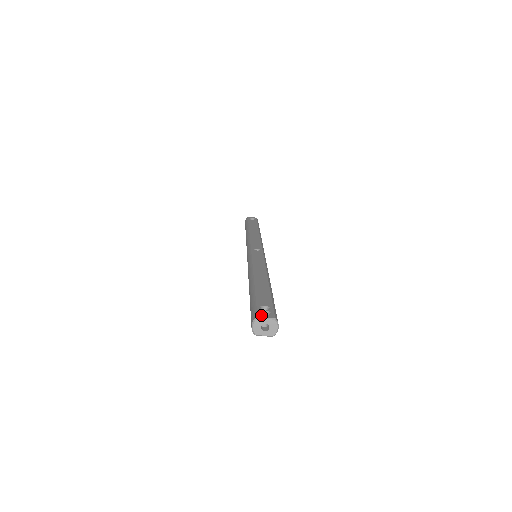
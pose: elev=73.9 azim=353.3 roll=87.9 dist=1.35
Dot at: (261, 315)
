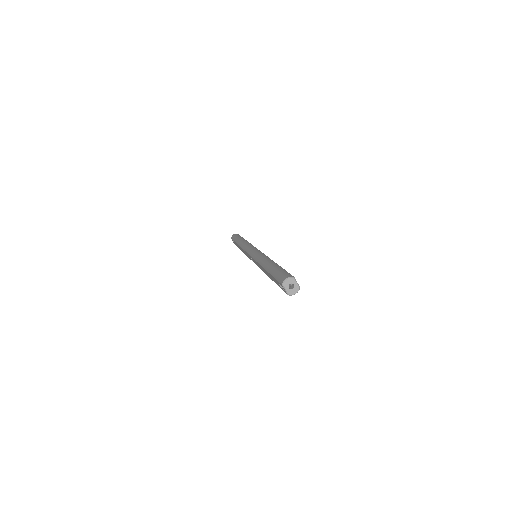
Dot at: occluded
